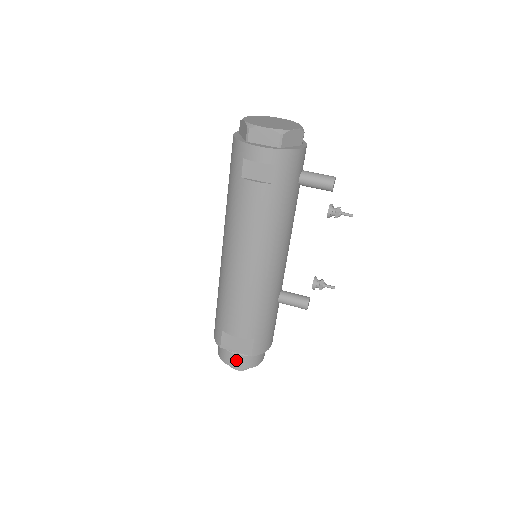
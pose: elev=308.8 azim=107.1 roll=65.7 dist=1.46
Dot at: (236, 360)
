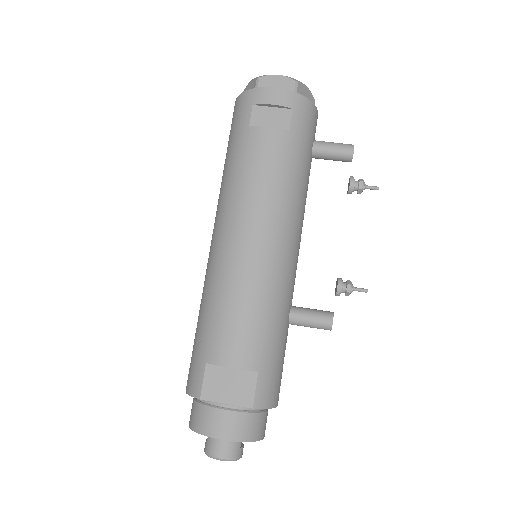
Dot at: (225, 422)
